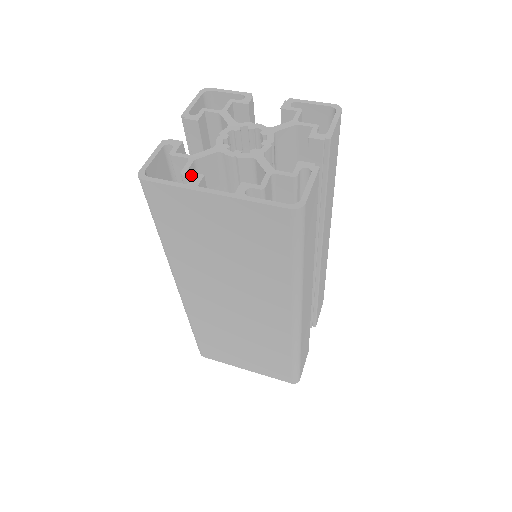
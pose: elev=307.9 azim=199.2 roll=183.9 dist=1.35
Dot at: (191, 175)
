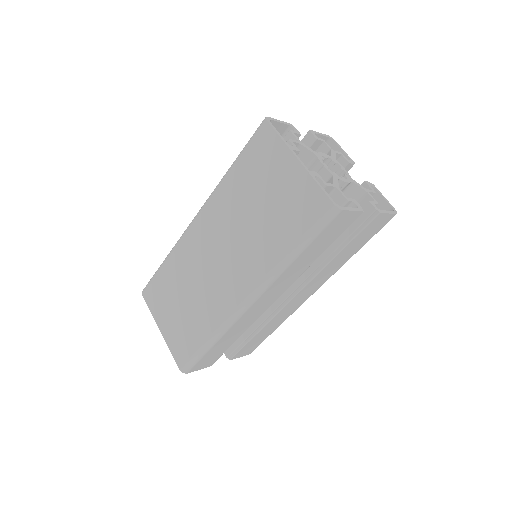
Dot at: (293, 144)
